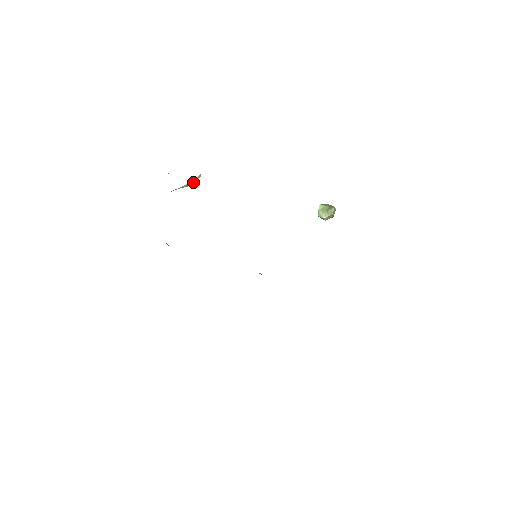
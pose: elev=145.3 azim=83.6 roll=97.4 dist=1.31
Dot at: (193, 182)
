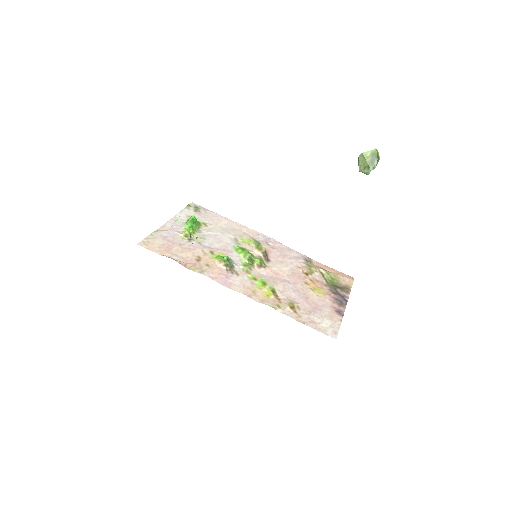
Dot at: occluded
